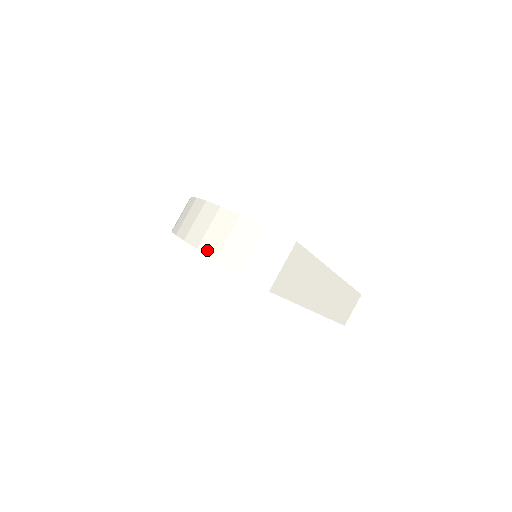
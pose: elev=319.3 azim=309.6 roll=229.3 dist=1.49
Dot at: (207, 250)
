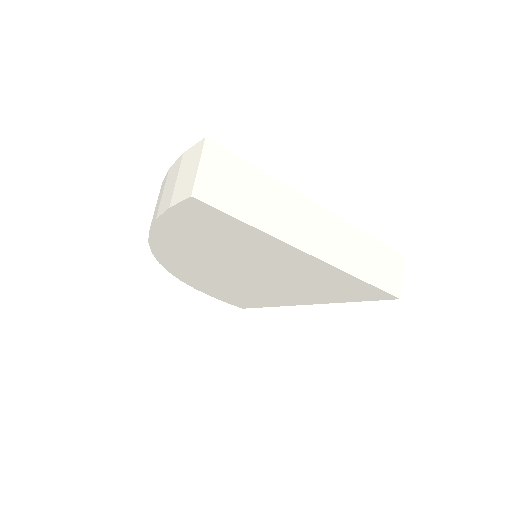
Dot at: (153, 222)
